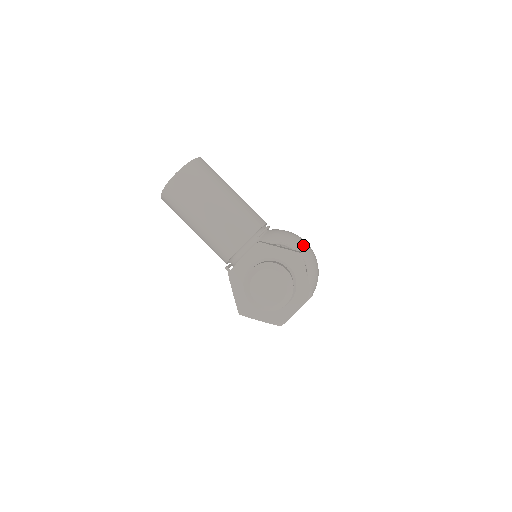
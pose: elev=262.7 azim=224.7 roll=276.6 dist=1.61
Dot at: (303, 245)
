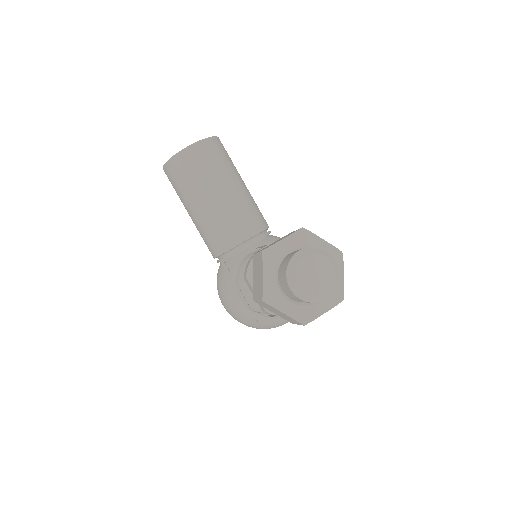
Dot at: occluded
